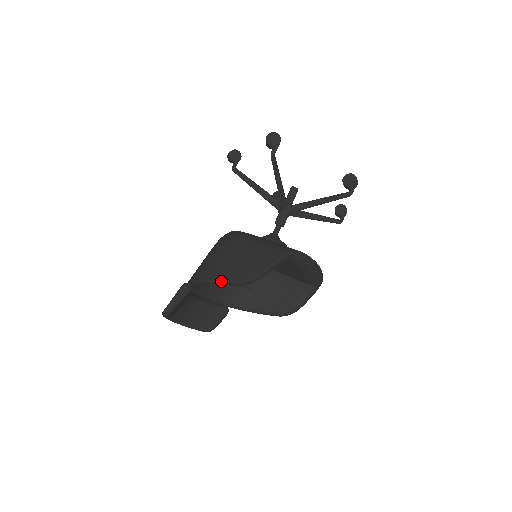
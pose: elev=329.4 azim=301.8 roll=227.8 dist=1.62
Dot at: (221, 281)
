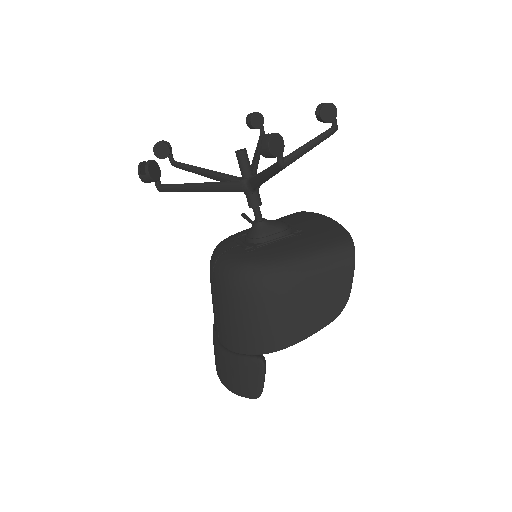
Dot at: (316, 332)
